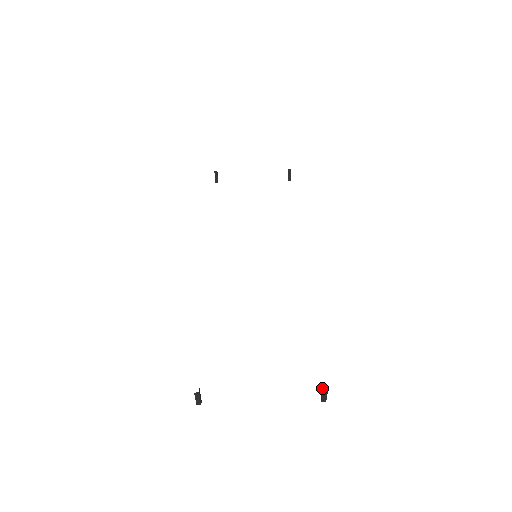
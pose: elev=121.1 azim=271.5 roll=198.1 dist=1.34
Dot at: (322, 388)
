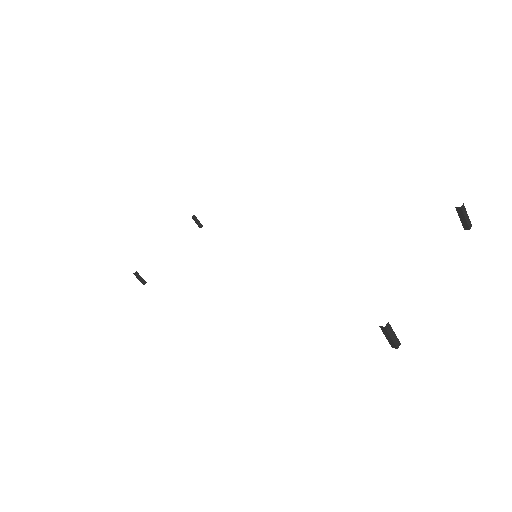
Dot at: (458, 212)
